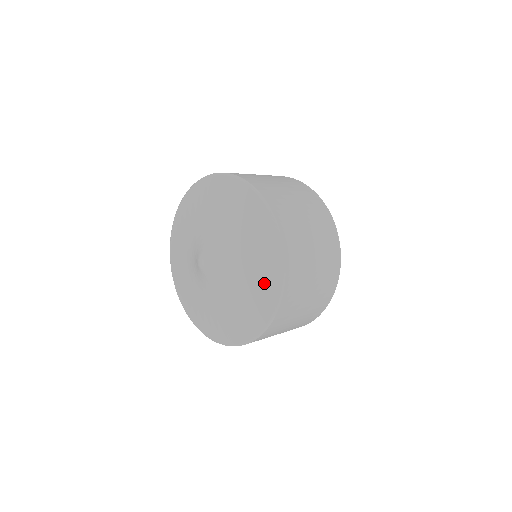
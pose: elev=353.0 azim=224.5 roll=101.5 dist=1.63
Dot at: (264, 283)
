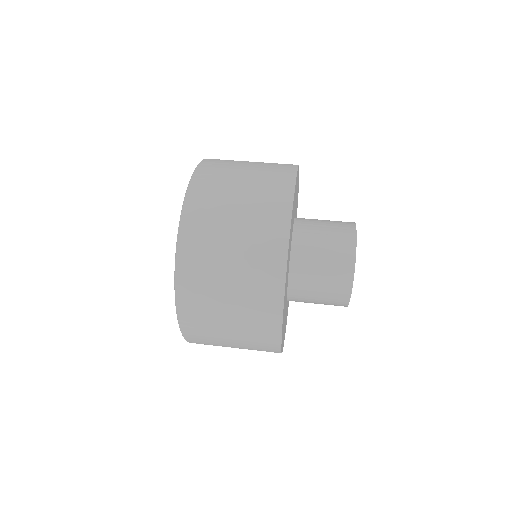
Dot at: occluded
